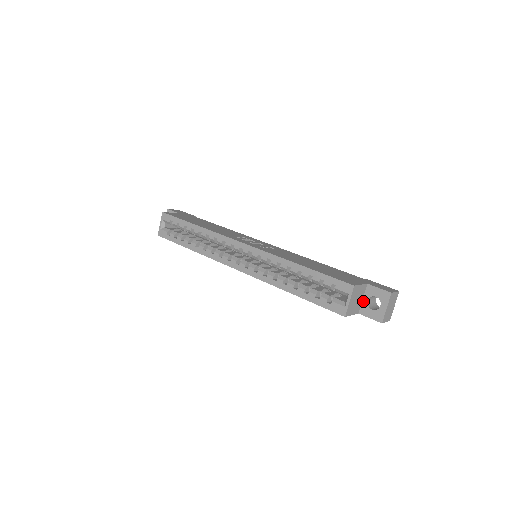
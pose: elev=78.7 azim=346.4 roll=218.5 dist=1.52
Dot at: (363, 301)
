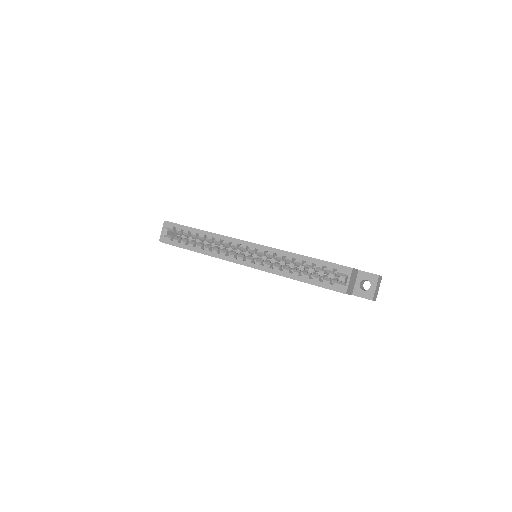
Dot at: (356, 284)
